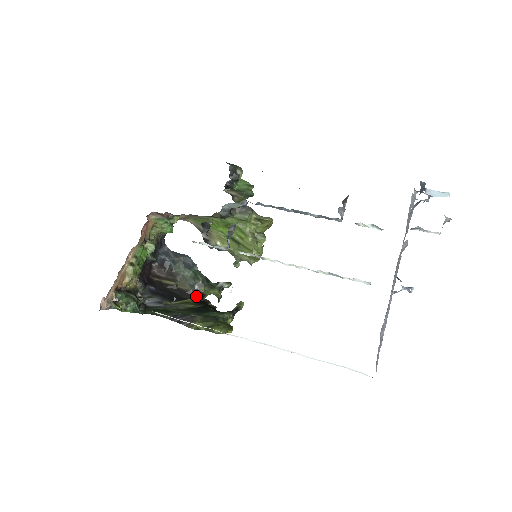
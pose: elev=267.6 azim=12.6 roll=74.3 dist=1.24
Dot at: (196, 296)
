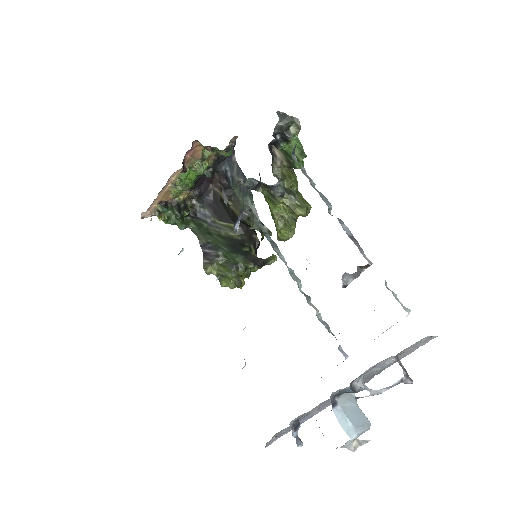
Dot at: (244, 223)
